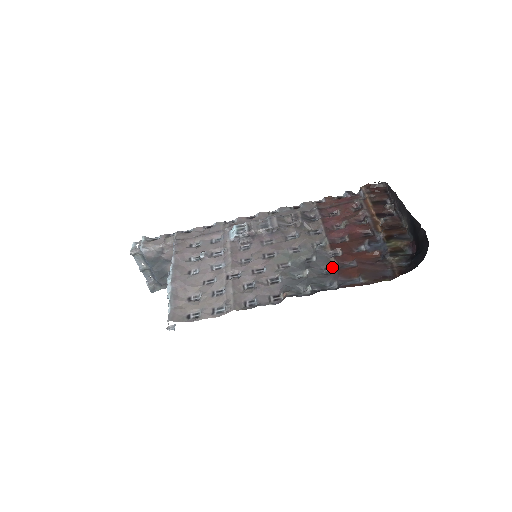
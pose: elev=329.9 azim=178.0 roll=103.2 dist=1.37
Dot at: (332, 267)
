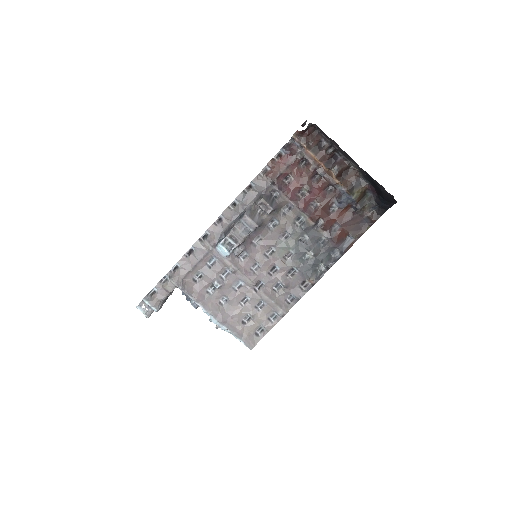
Dot at: (326, 239)
